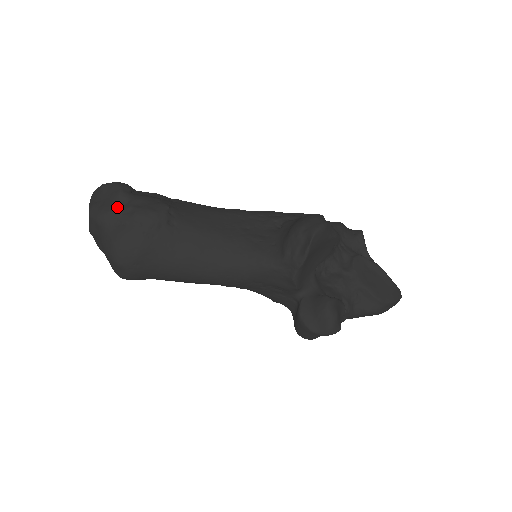
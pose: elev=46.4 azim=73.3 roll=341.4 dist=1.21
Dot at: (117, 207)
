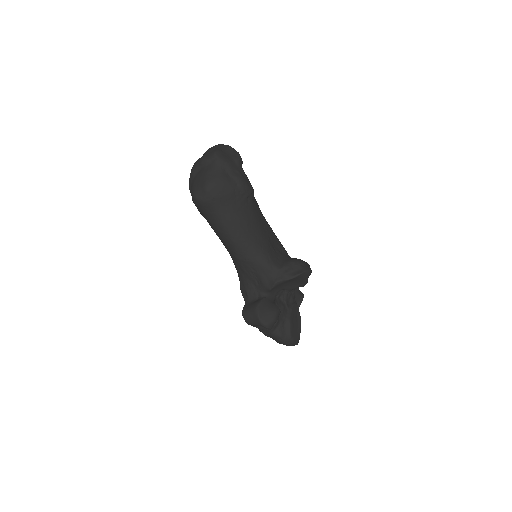
Dot at: (233, 165)
